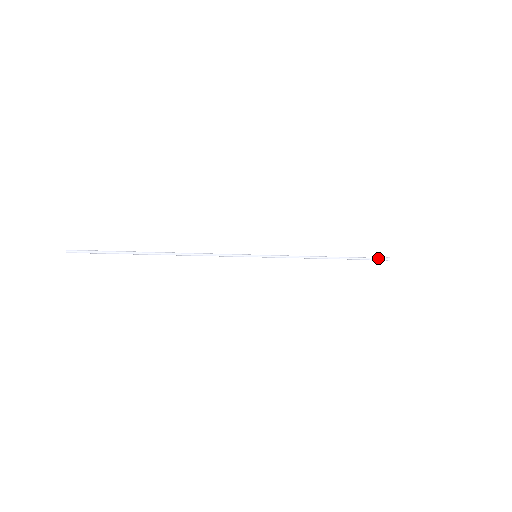
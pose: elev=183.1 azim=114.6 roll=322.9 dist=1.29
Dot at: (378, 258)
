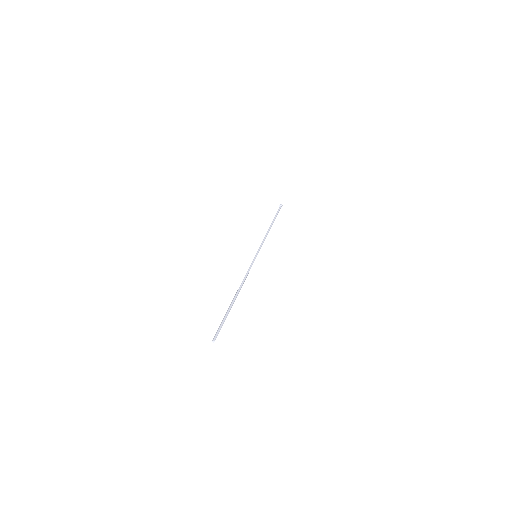
Dot at: (279, 209)
